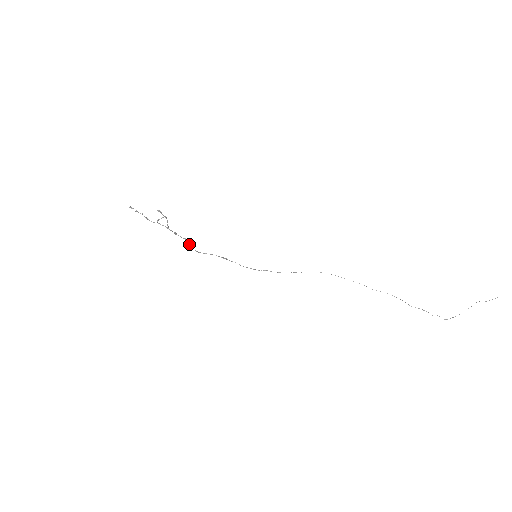
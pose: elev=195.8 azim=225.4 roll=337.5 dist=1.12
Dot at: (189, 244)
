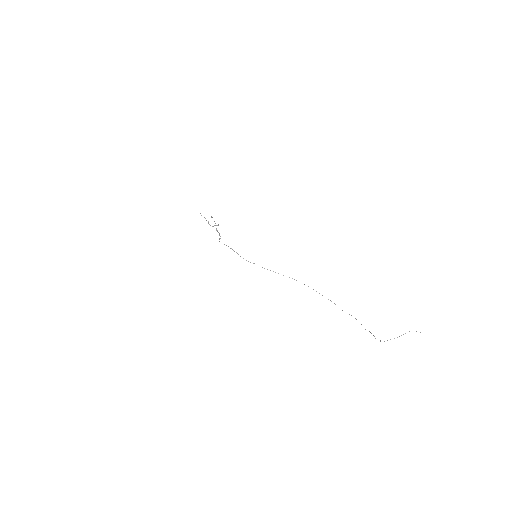
Dot at: (219, 238)
